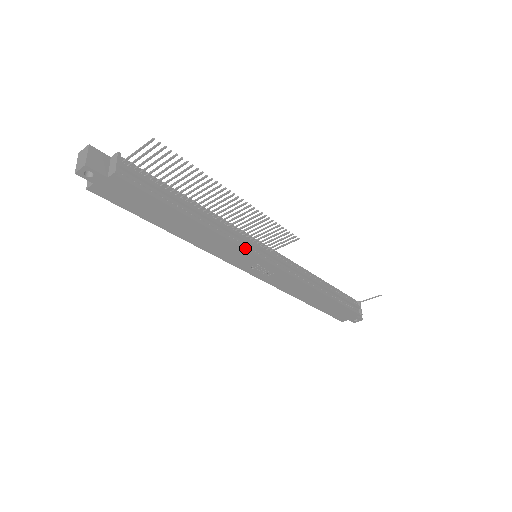
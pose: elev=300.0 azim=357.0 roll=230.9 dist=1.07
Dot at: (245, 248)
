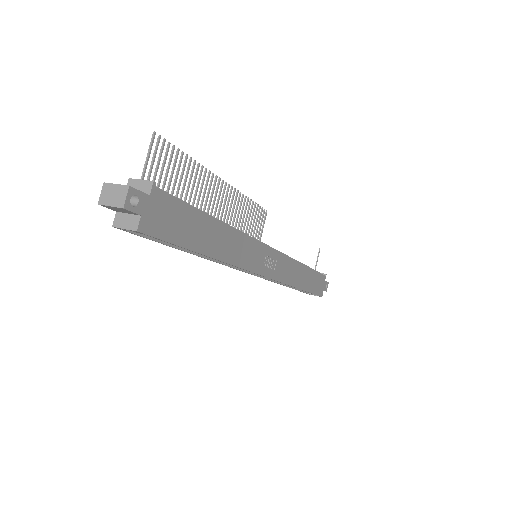
Dot at: (253, 239)
